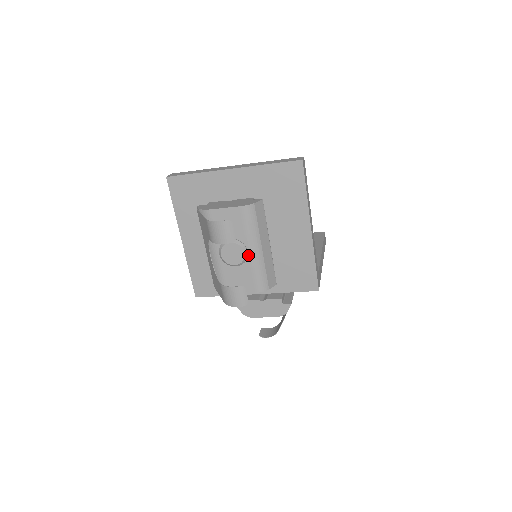
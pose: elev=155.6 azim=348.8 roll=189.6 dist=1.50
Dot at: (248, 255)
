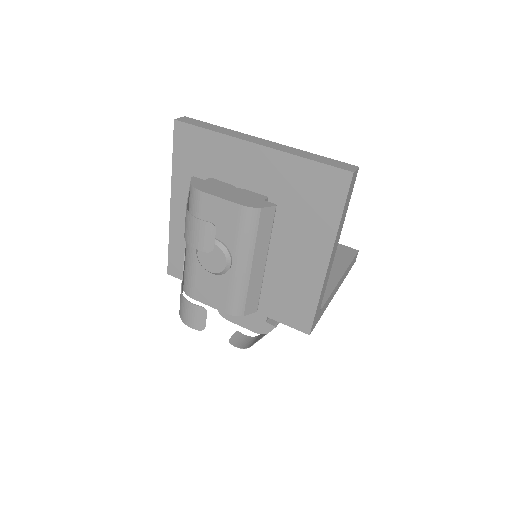
Dot at: (231, 267)
